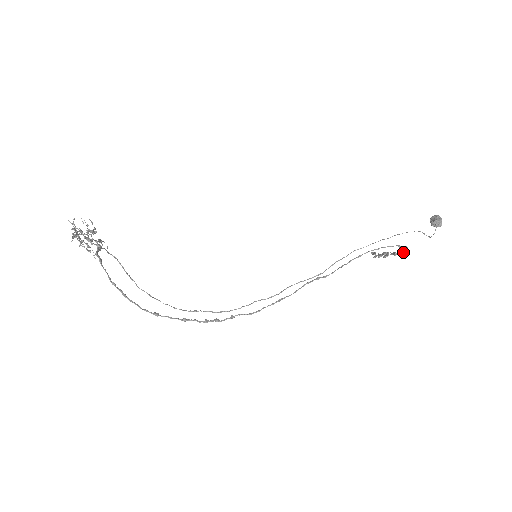
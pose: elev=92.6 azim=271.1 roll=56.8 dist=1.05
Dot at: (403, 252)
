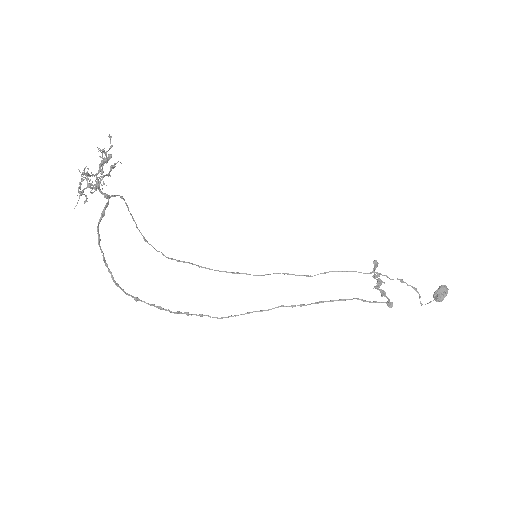
Dot at: (388, 304)
